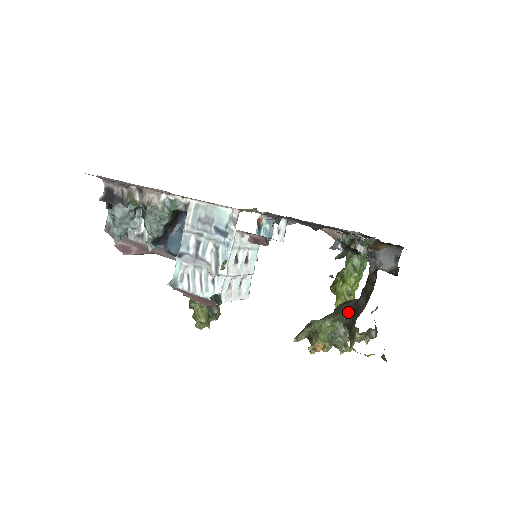
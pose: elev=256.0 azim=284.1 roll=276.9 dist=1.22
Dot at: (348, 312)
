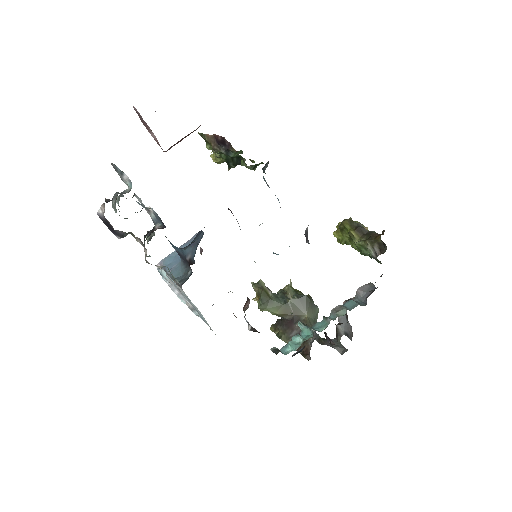
Dot at: (288, 317)
